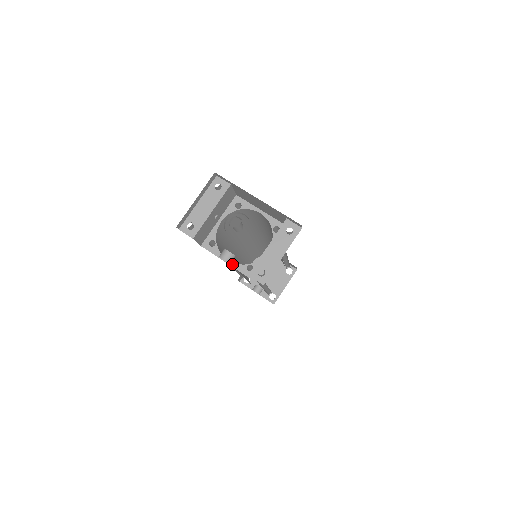
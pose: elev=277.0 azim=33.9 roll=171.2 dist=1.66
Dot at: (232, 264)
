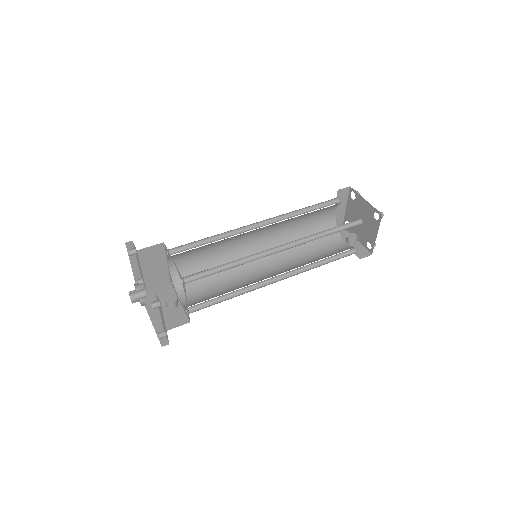
Dot at: (182, 304)
